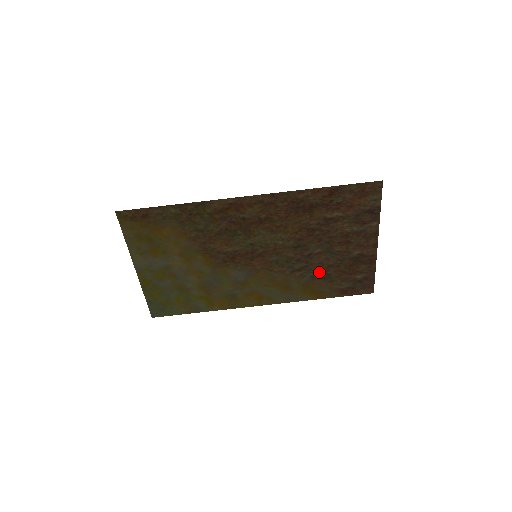
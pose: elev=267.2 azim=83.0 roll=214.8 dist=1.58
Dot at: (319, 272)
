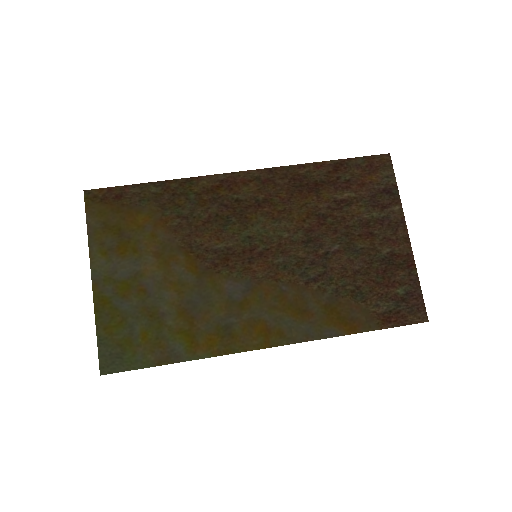
Dot at: (344, 283)
